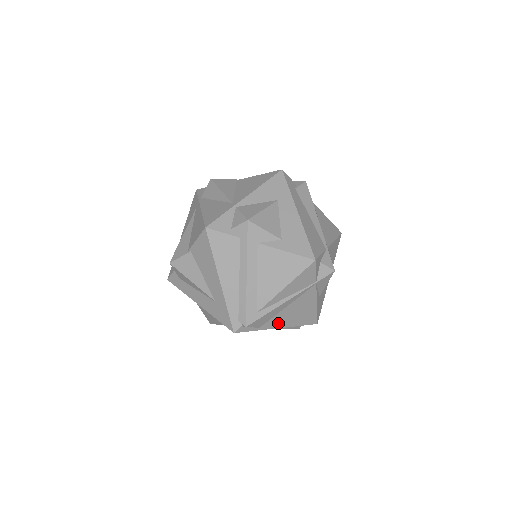
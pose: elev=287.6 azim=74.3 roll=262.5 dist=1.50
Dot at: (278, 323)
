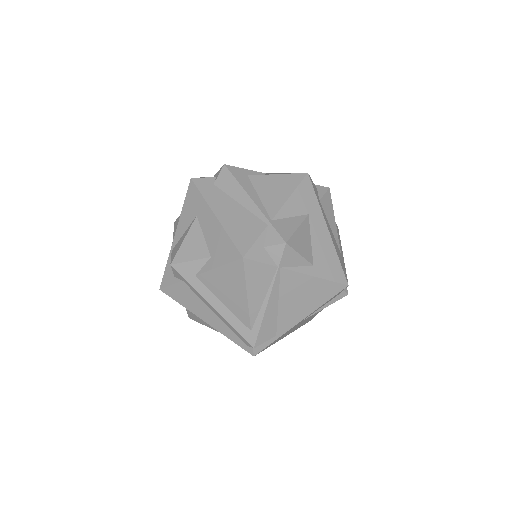
Dot at: (293, 319)
